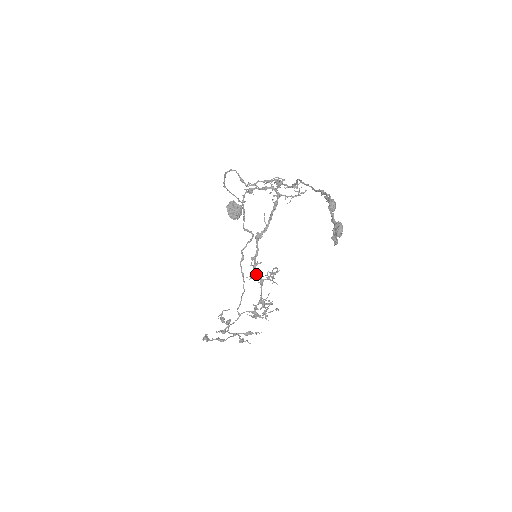
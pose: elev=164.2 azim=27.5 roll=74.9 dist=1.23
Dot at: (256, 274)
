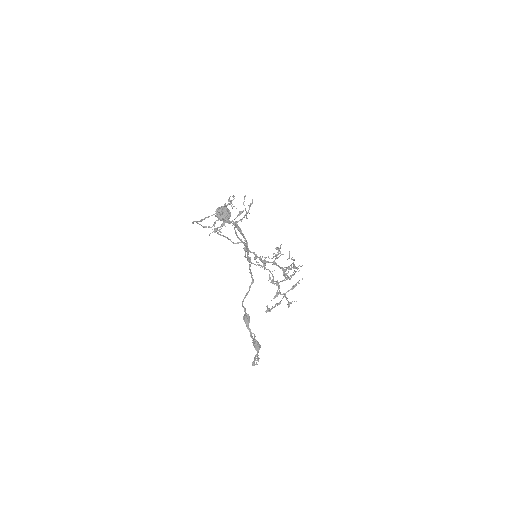
Dot at: occluded
